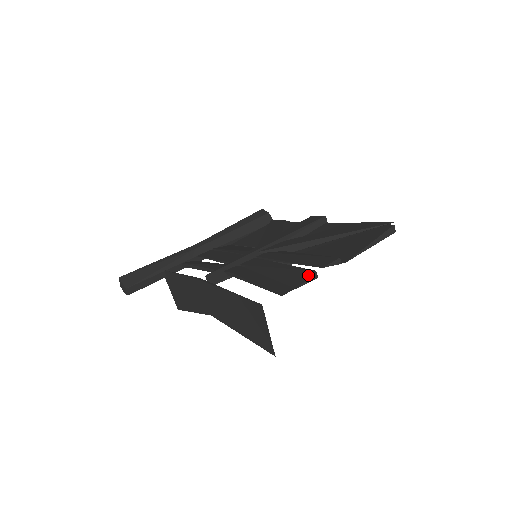
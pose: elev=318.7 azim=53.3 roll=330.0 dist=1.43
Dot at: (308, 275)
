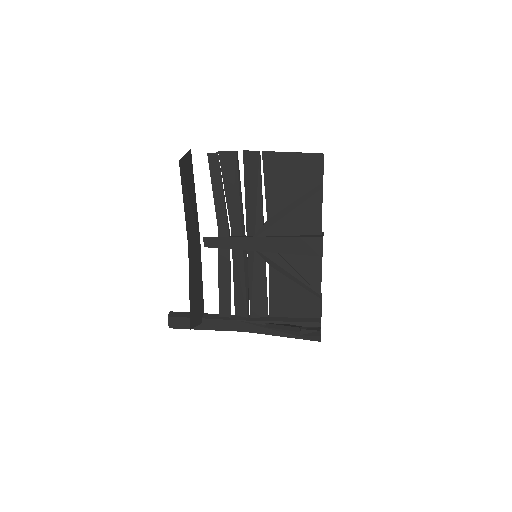
Dot at: (232, 154)
